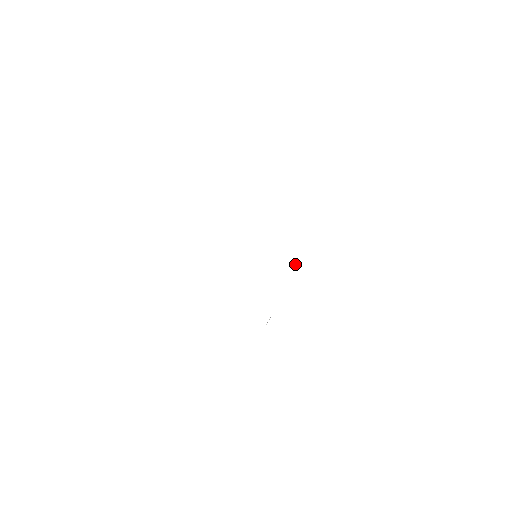
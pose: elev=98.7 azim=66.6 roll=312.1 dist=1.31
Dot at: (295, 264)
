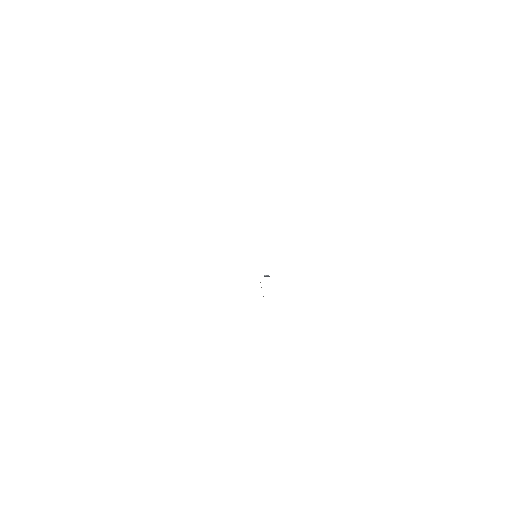
Dot at: (267, 276)
